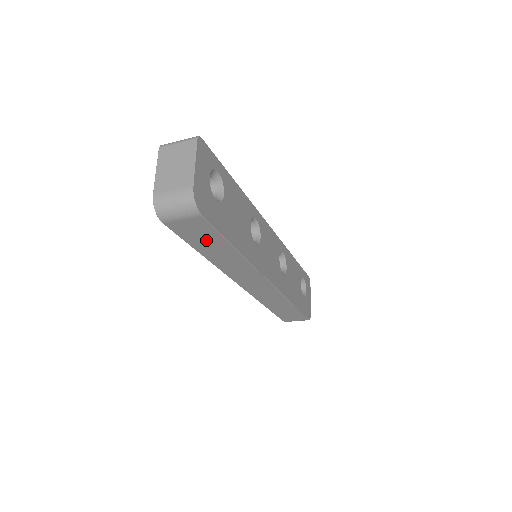
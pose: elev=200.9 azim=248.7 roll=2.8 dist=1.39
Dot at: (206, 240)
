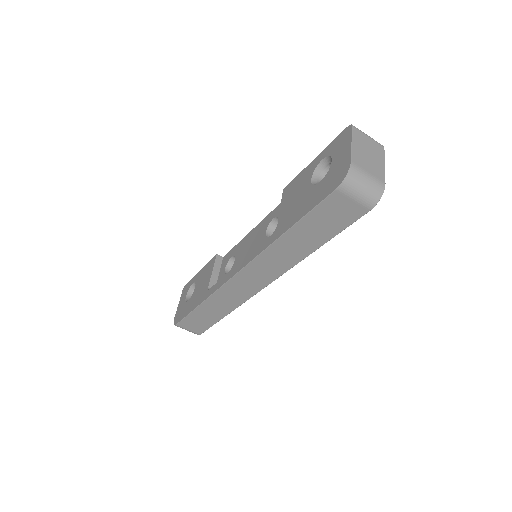
Dot at: (322, 226)
